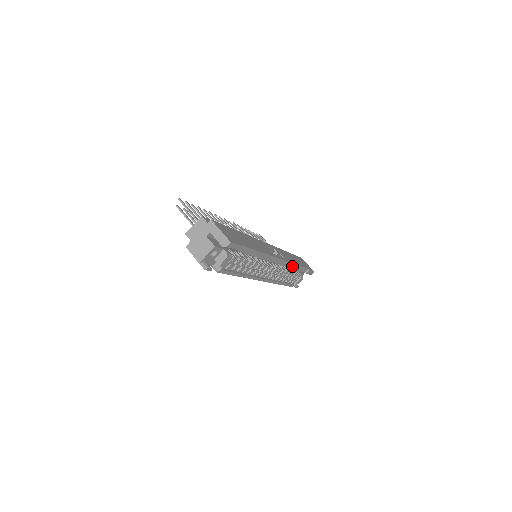
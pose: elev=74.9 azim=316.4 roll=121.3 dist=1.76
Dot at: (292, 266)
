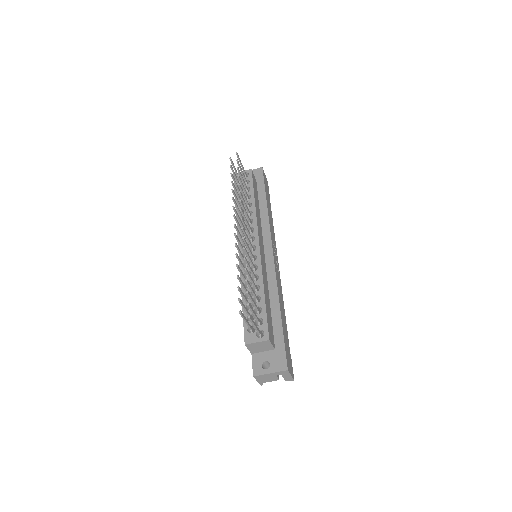
Dot at: occluded
